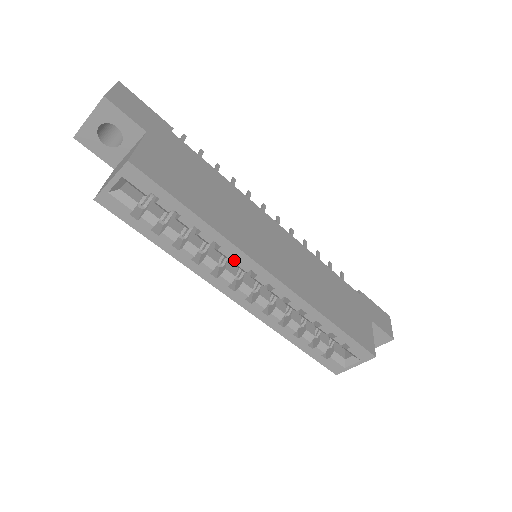
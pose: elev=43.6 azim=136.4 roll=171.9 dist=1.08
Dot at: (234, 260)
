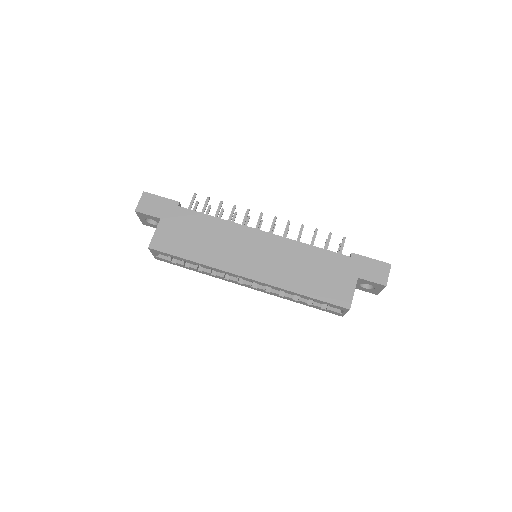
Dot at: occluded
